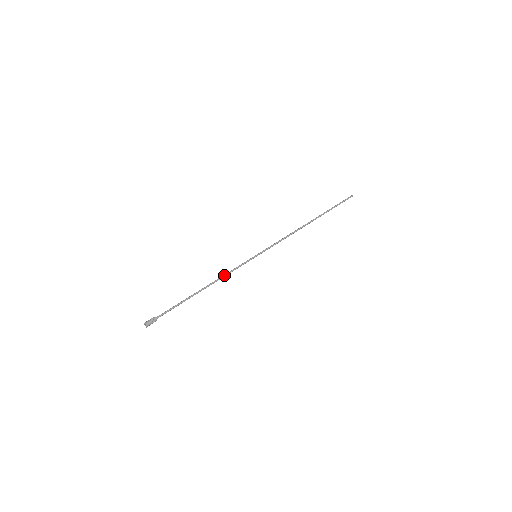
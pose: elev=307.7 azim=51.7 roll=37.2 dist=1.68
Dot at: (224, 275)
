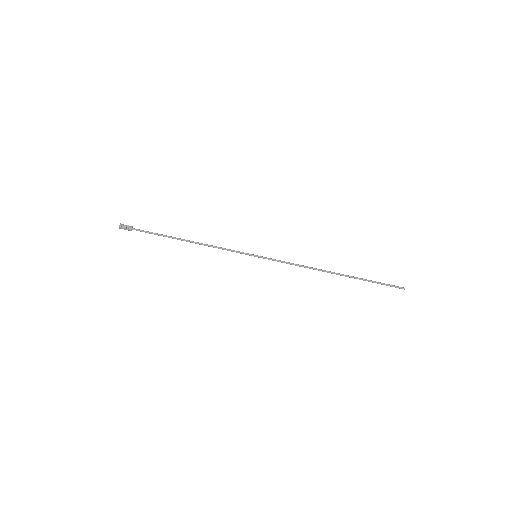
Dot at: (214, 246)
